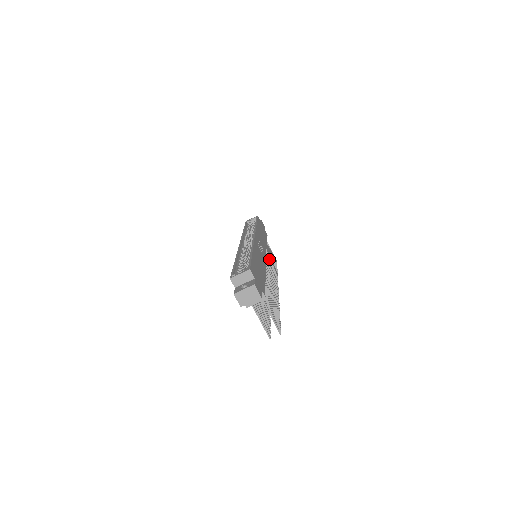
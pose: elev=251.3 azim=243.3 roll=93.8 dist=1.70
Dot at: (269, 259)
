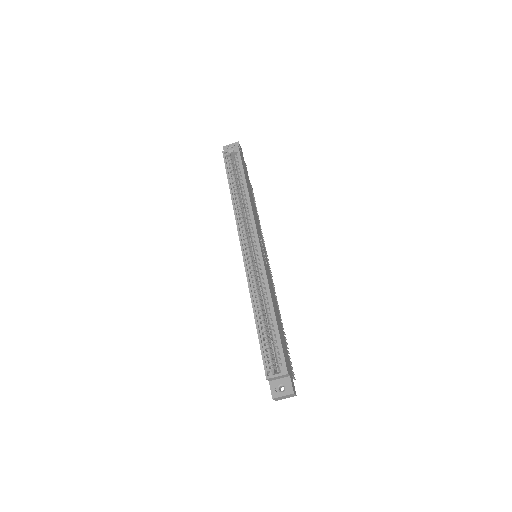
Dot at: occluded
